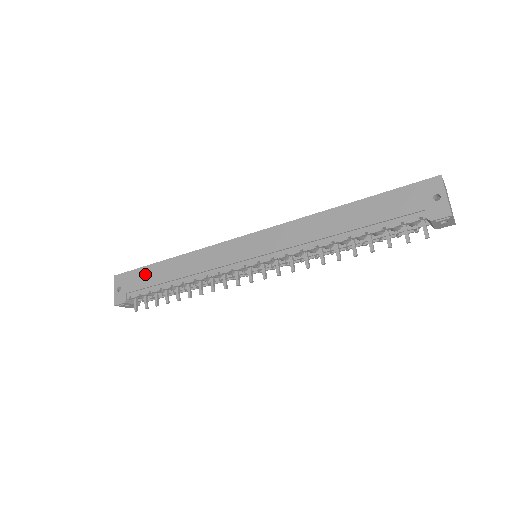
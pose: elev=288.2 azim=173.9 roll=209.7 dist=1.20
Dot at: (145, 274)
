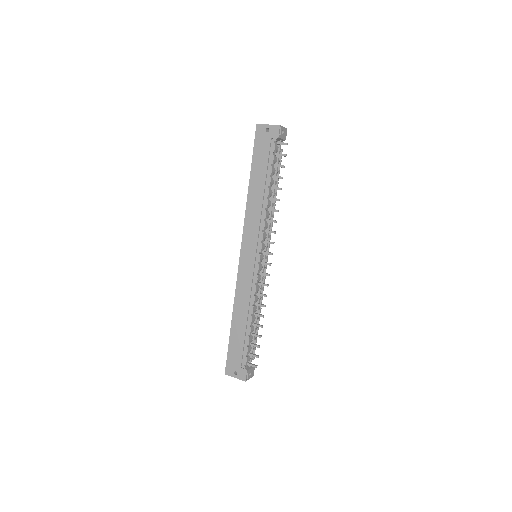
Dot at: (234, 345)
